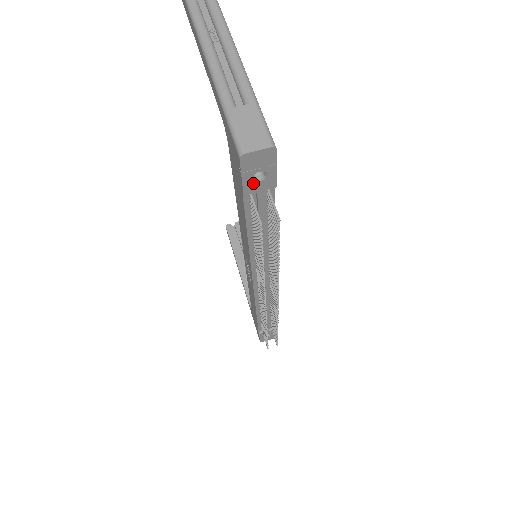
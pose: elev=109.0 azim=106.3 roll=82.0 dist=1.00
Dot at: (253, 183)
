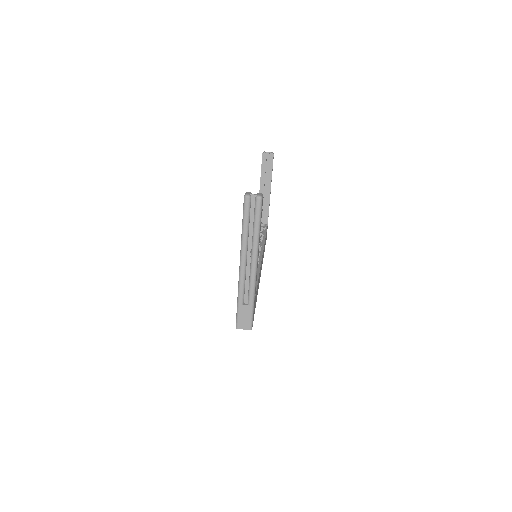
Dot at: occluded
